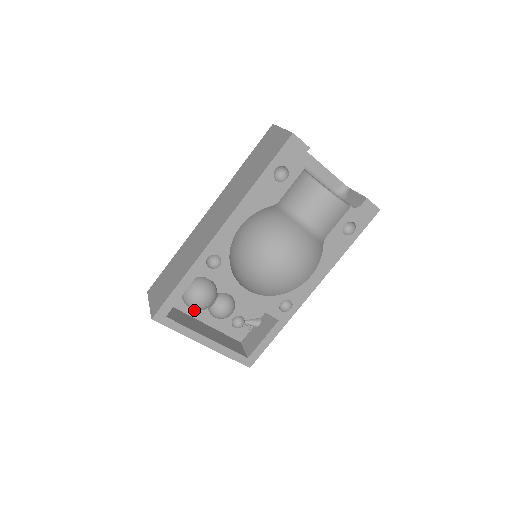
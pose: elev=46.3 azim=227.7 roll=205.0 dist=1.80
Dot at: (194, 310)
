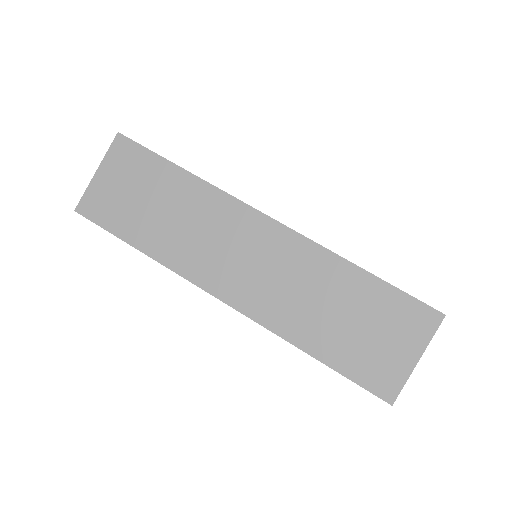
Dot at: occluded
